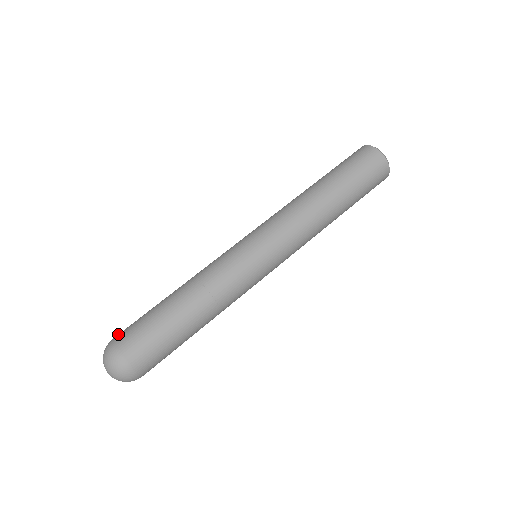
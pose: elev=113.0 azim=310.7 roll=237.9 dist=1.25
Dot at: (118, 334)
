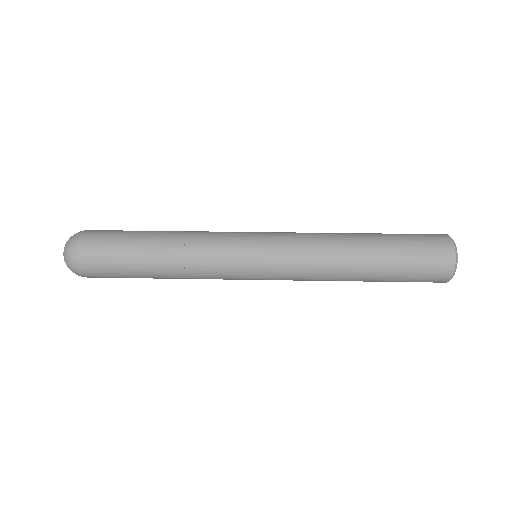
Dot at: occluded
